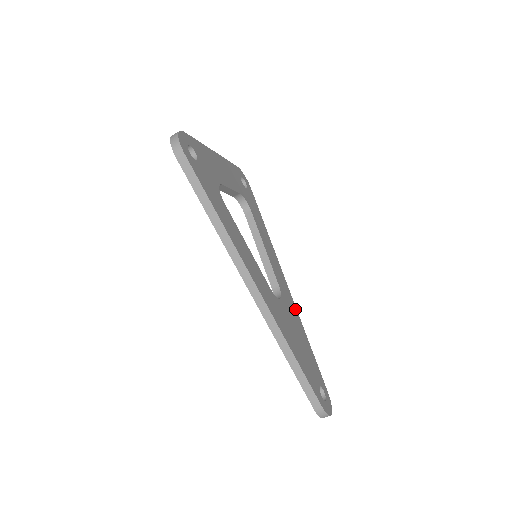
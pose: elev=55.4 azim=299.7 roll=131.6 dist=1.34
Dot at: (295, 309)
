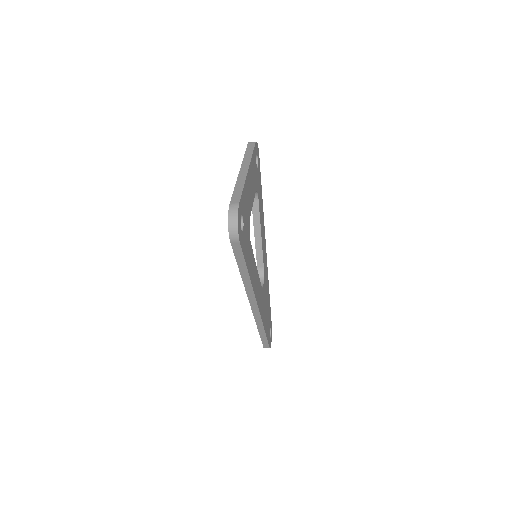
Dot at: (267, 271)
